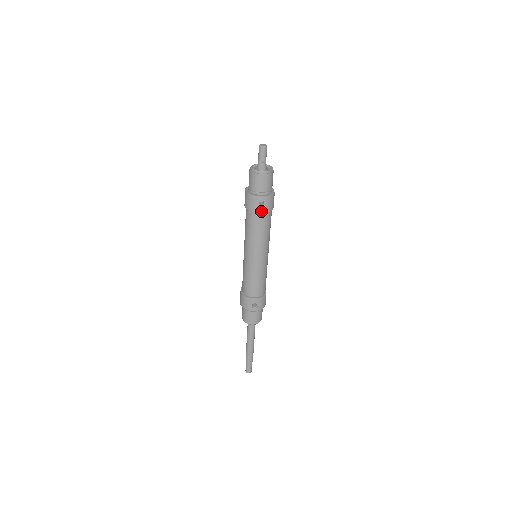
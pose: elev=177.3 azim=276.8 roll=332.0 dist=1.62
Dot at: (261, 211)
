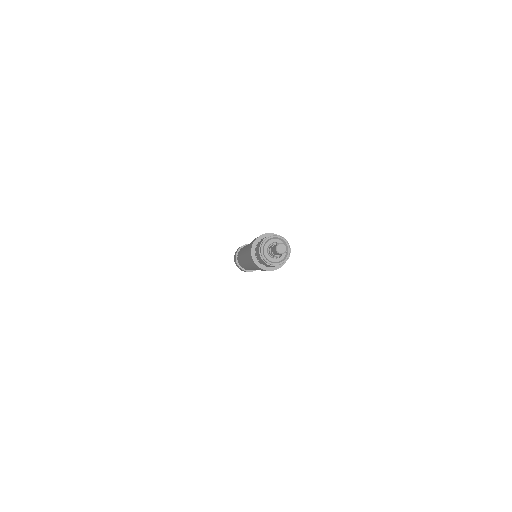
Dot at: occluded
